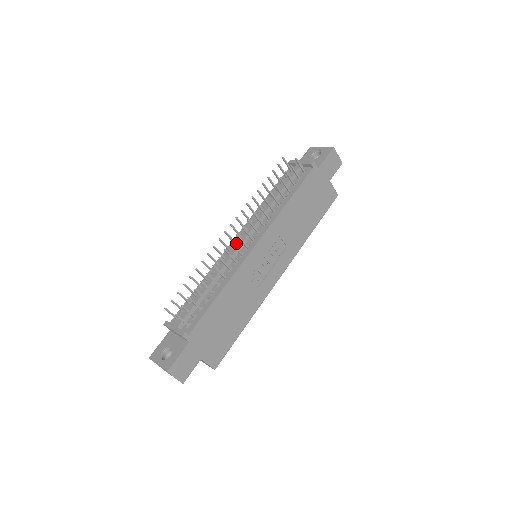
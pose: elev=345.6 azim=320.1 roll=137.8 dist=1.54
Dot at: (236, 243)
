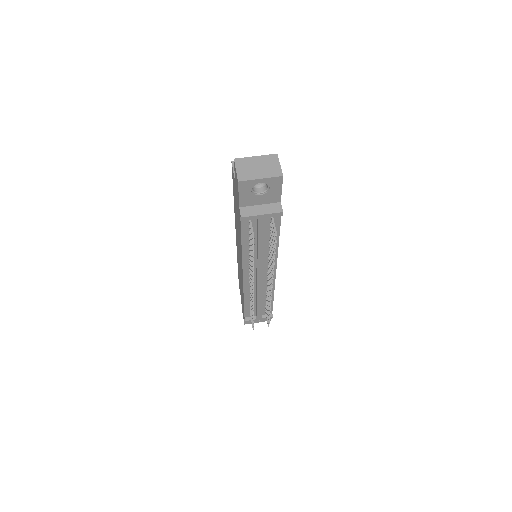
Dot at: (257, 282)
